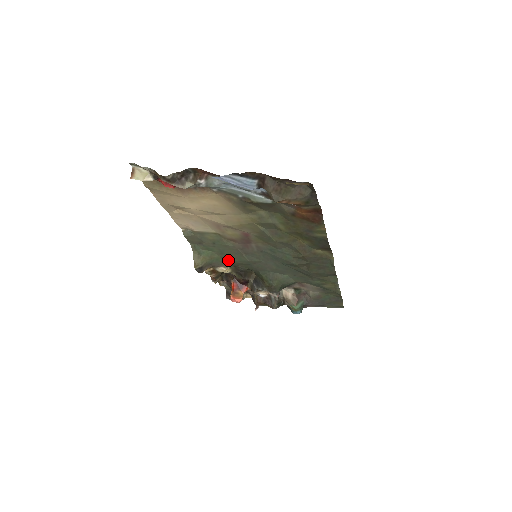
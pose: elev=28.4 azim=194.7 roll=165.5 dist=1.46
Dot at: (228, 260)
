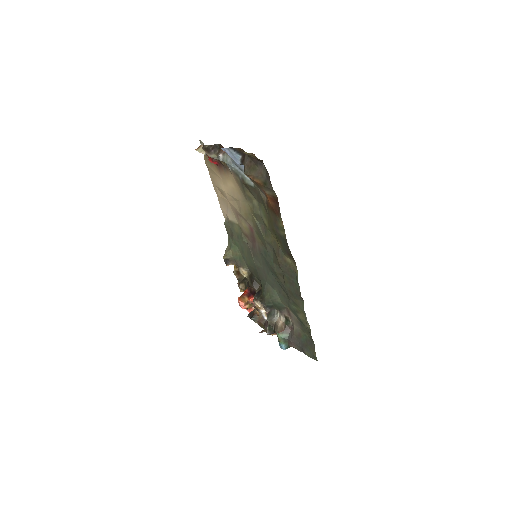
Dot at: (246, 262)
